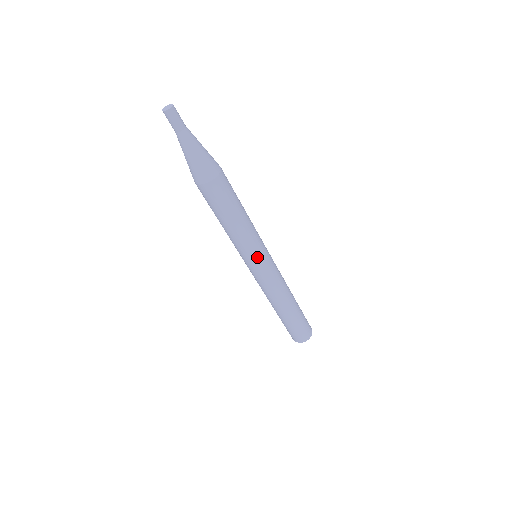
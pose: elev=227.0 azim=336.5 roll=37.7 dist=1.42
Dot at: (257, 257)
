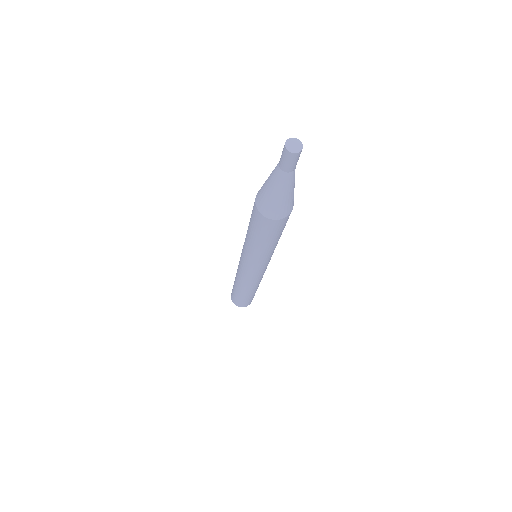
Dot at: (252, 265)
